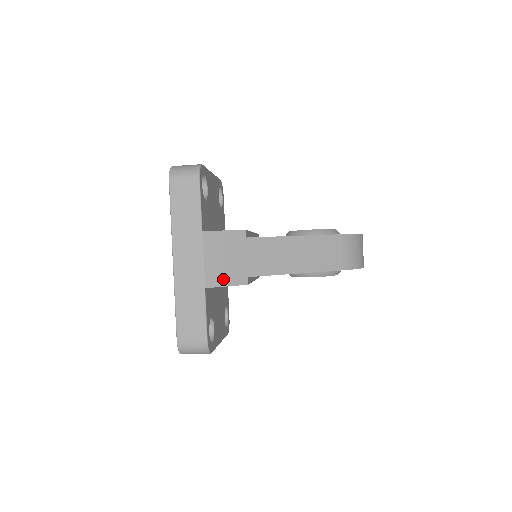
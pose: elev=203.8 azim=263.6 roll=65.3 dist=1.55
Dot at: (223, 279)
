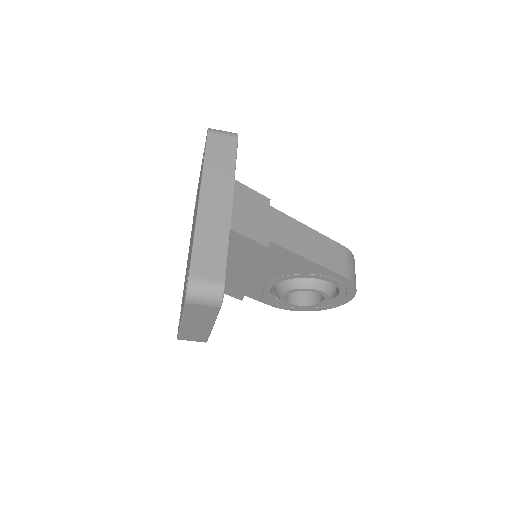
Dot at: (247, 230)
